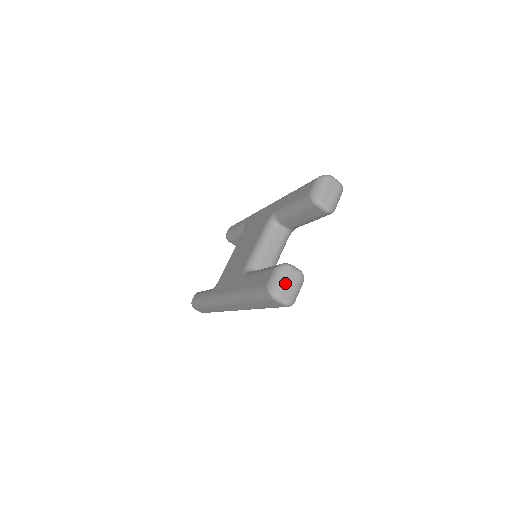
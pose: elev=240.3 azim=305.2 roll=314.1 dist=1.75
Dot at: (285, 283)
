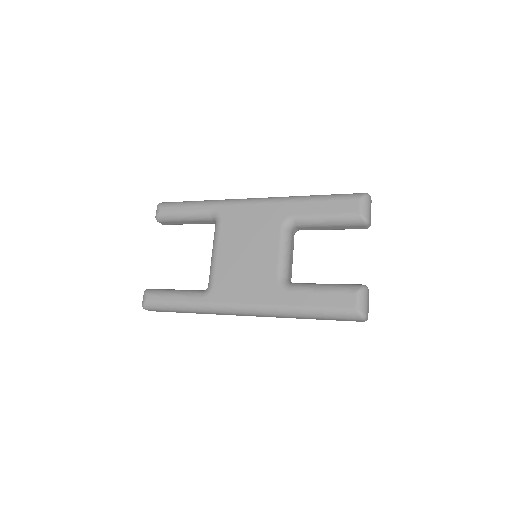
Dot at: occluded
